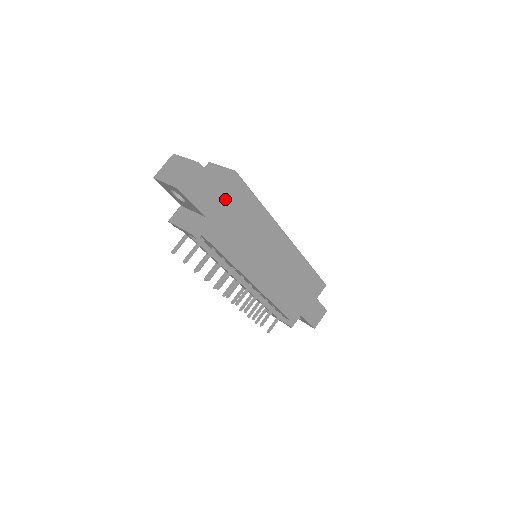
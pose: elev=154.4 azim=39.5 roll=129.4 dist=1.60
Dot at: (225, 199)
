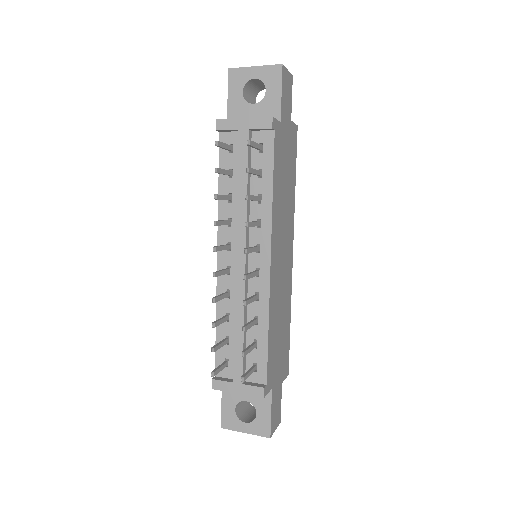
Dot at: (289, 134)
